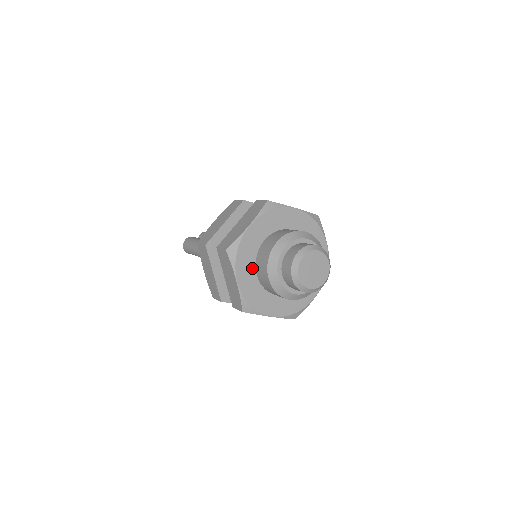
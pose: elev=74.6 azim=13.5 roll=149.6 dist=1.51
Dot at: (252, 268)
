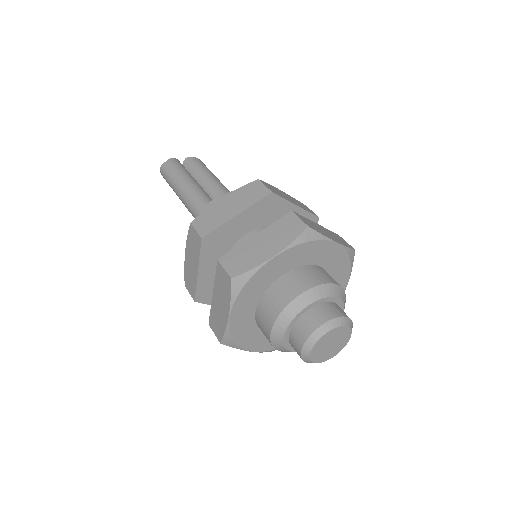
Dot at: (254, 303)
